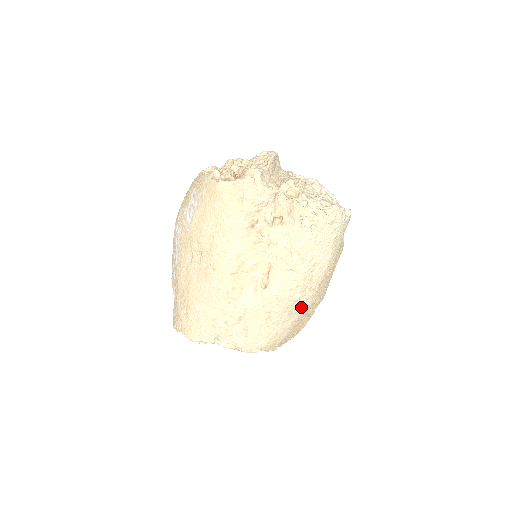
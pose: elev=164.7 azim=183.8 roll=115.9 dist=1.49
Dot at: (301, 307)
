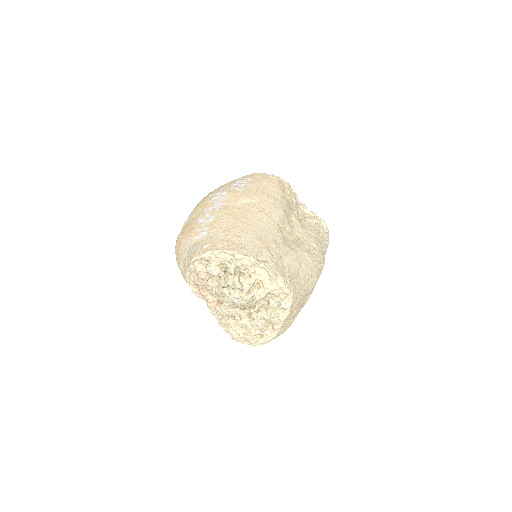
Dot at: (313, 280)
